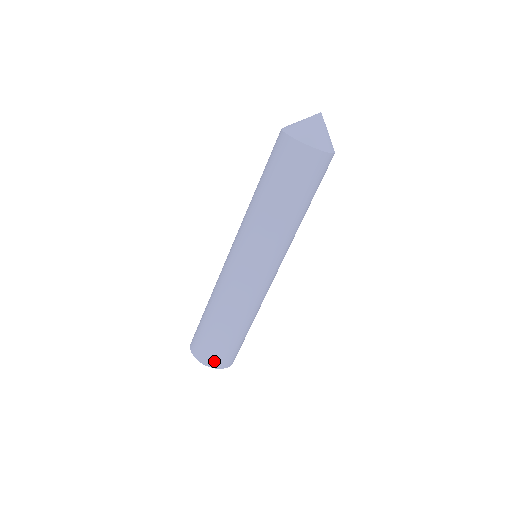
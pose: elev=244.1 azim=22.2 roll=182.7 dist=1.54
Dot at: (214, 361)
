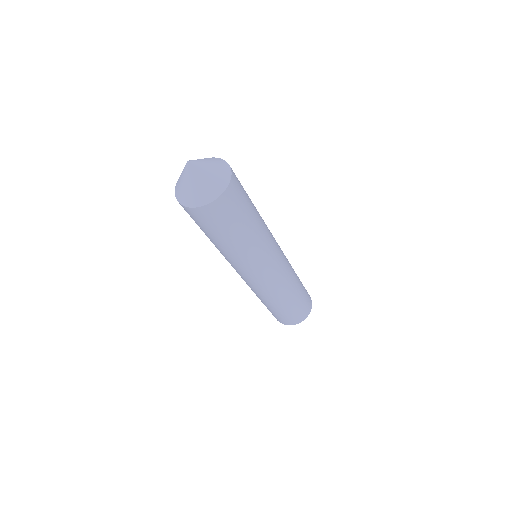
Dot at: occluded
